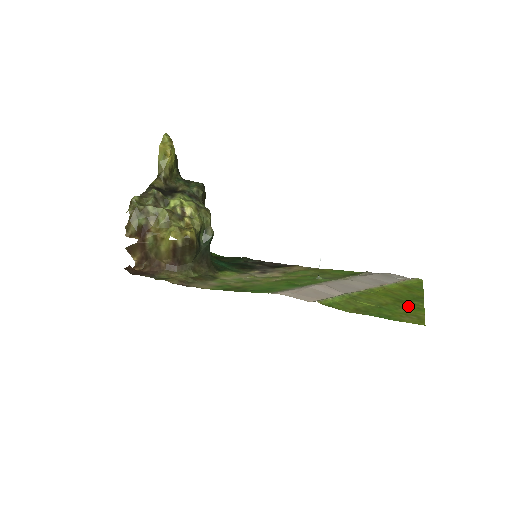
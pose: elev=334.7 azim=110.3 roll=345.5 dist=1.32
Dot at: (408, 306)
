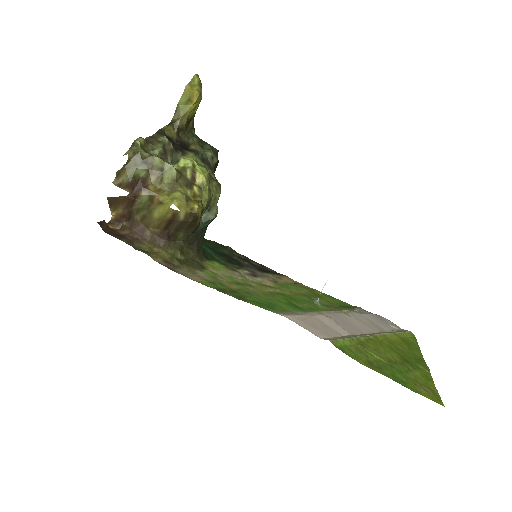
Dot at: (417, 371)
